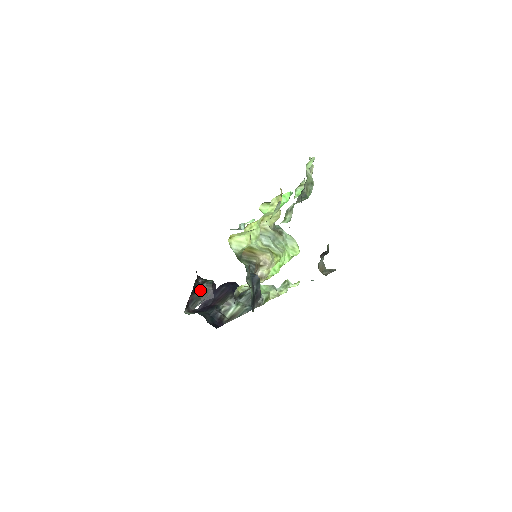
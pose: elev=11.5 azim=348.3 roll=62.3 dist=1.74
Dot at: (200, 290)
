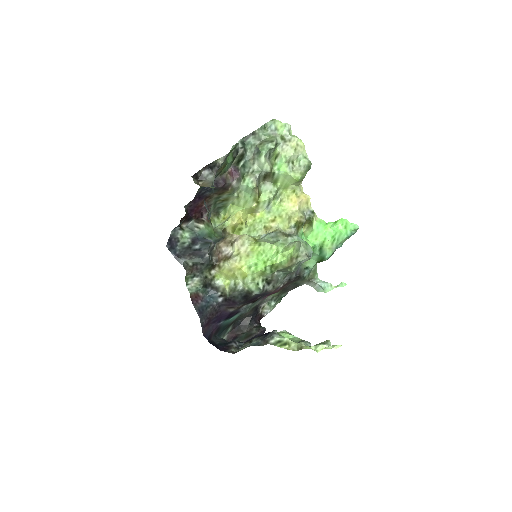
Dot at: (249, 332)
